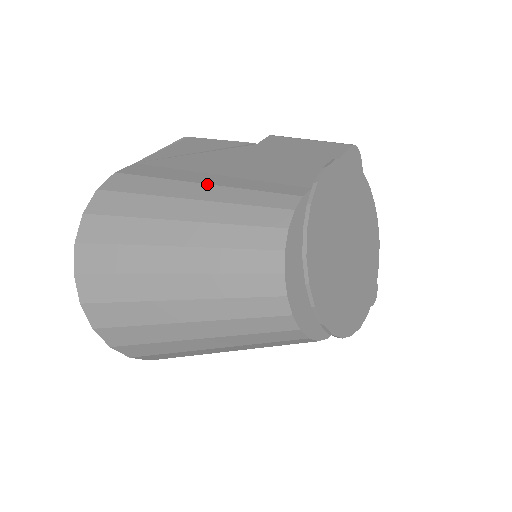
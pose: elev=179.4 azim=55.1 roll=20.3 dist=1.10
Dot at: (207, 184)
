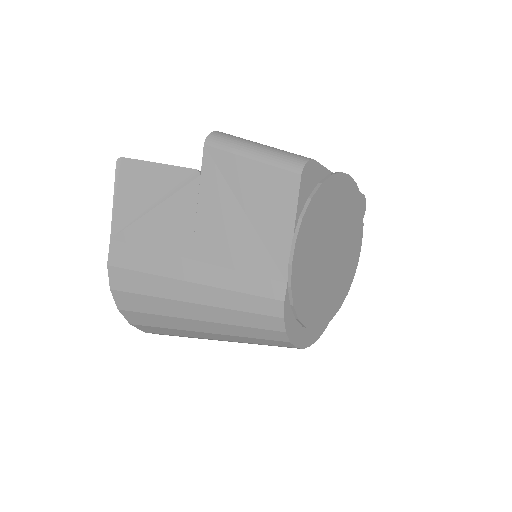
Dot at: (197, 284)
